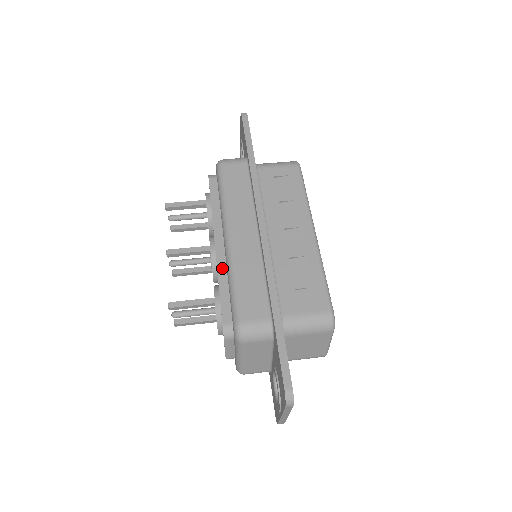
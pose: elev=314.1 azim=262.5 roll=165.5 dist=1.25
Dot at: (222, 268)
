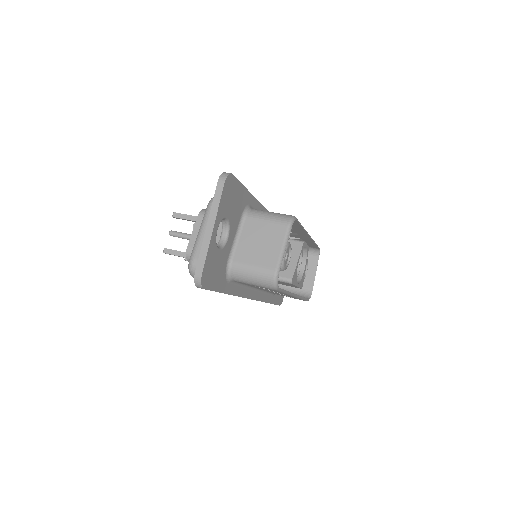
Dot at: occluded
